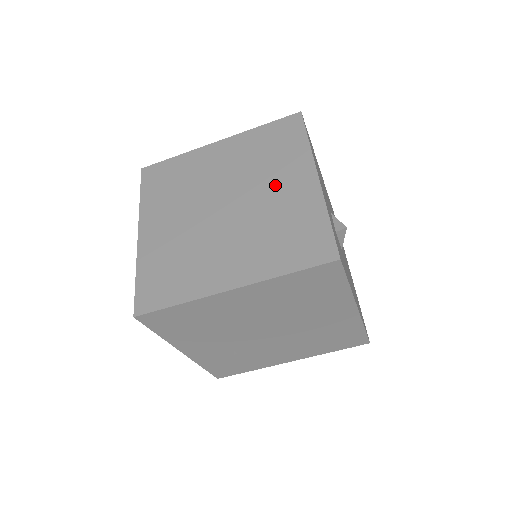
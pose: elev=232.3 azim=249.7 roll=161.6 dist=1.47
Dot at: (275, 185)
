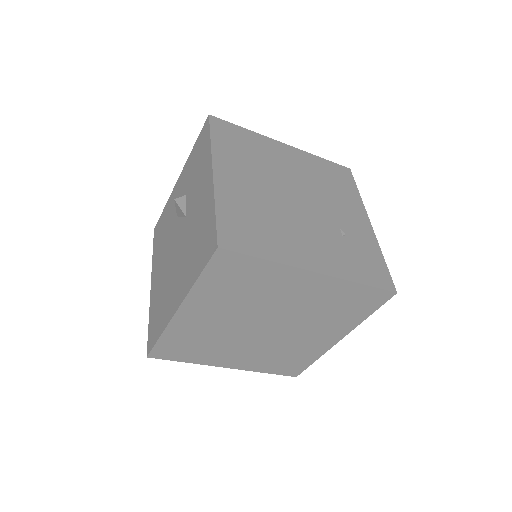
Dot at: (312, 333)
